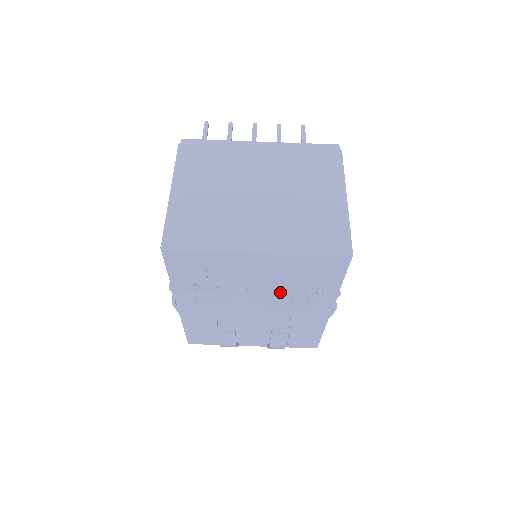
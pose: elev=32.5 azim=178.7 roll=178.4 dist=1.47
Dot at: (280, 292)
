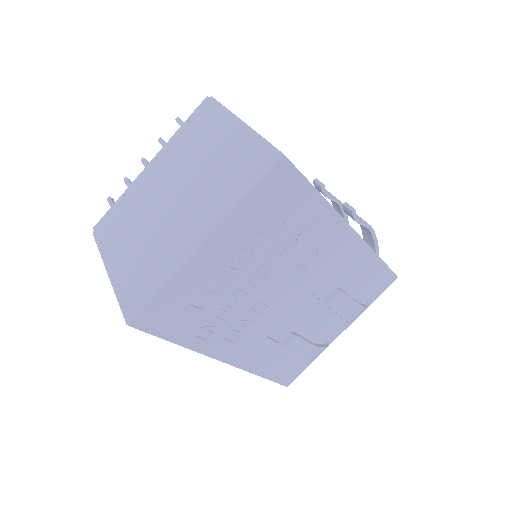
Dot at: (281, 259)
